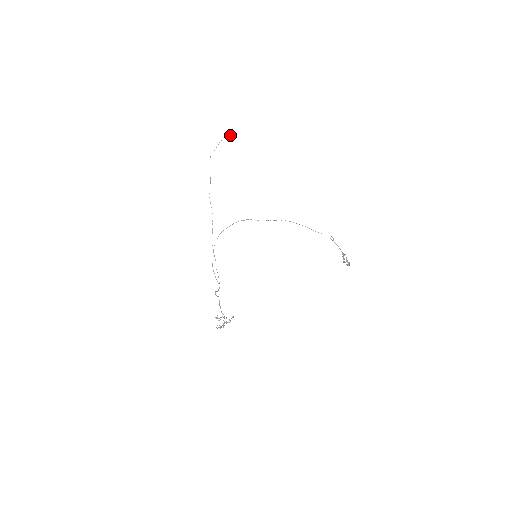
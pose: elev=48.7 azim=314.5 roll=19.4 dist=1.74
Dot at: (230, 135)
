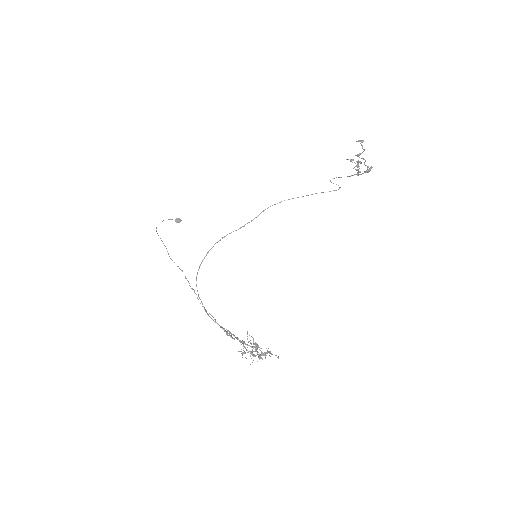
Dot at: (175, 219)
